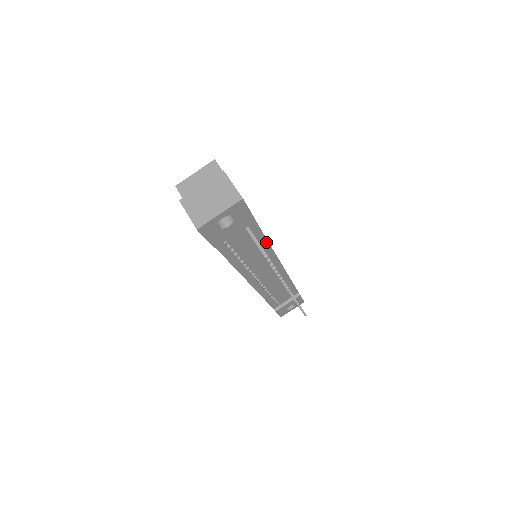
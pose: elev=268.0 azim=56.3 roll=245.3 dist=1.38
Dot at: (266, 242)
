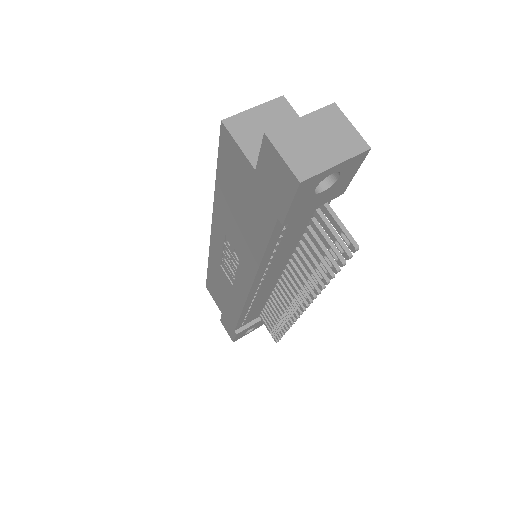
Dot at: occluded
